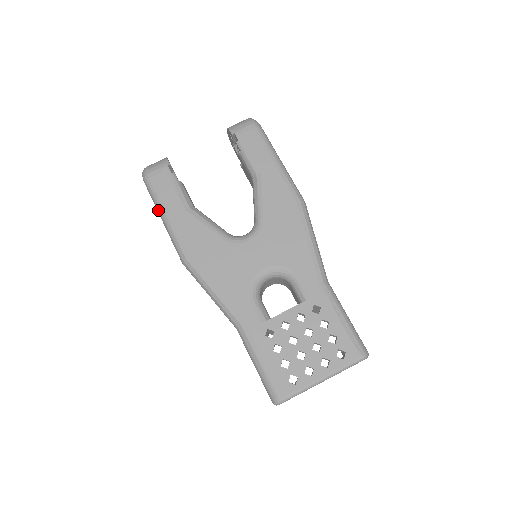
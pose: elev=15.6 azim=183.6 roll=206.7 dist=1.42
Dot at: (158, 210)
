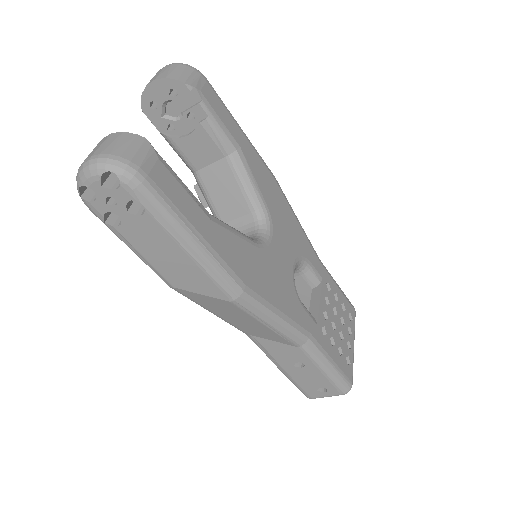
Dot at: (177, 232)
